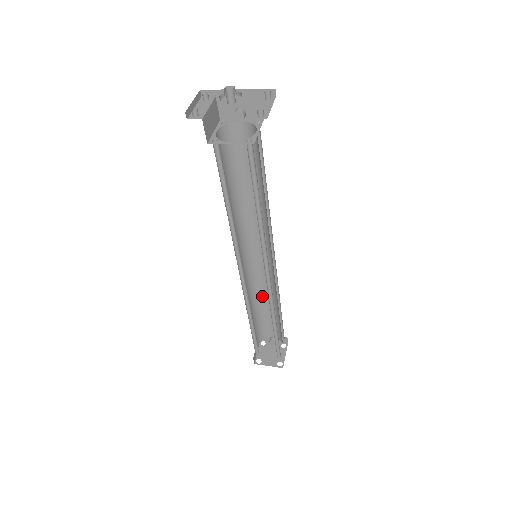
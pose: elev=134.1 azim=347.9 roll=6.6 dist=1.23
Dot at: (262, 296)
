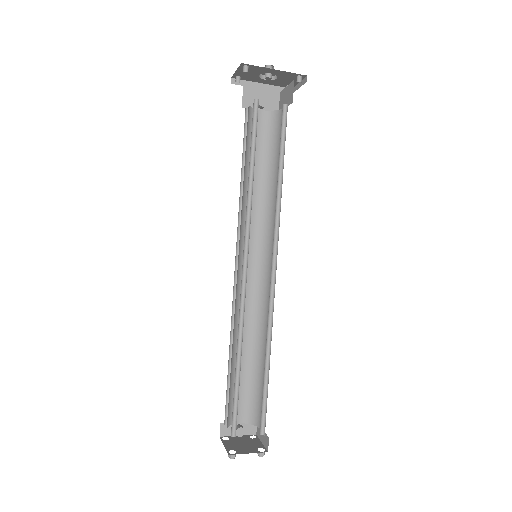
Dot at: occluded
